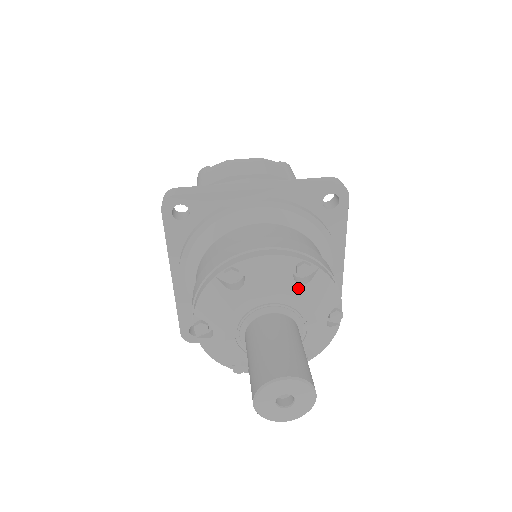
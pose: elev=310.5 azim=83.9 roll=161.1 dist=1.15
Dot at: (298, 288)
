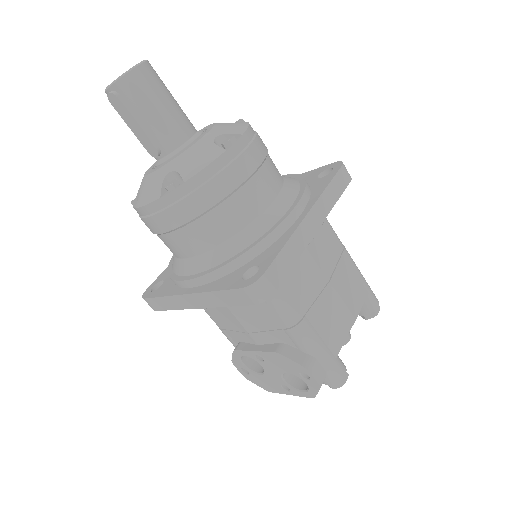
Dot at: occluded
